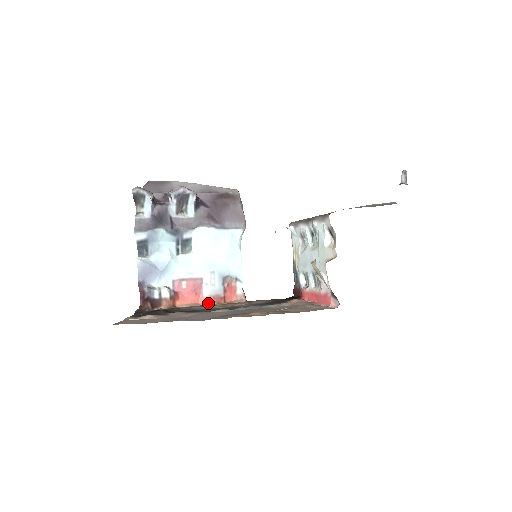
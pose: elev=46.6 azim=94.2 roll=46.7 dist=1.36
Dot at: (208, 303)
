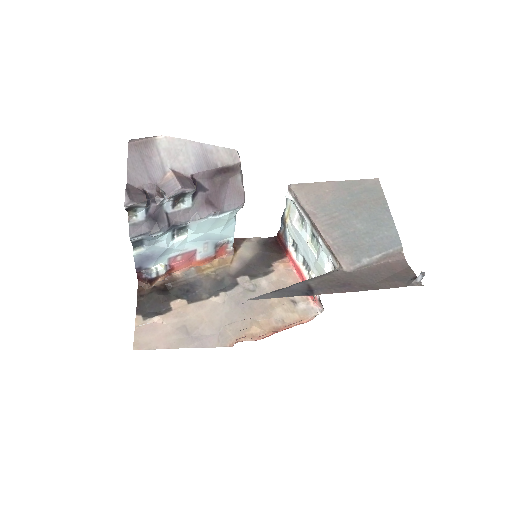
Dot at: (200, 264)
